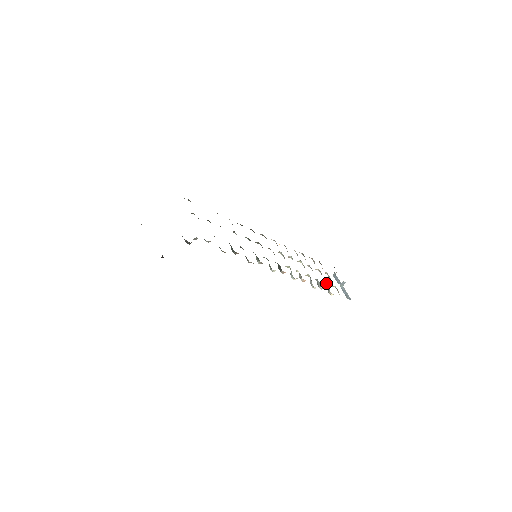
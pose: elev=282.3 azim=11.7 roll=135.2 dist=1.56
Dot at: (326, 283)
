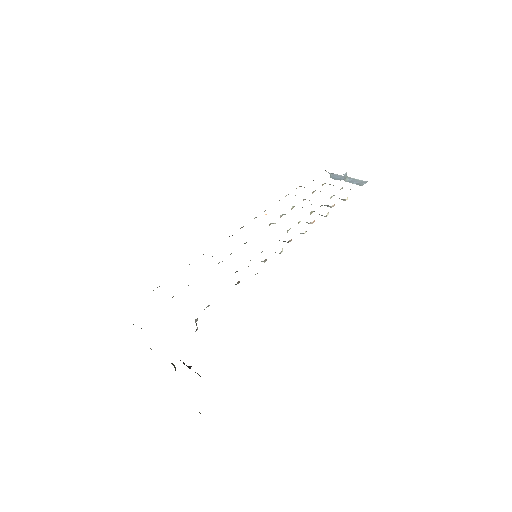
Dot at: (332, 196)
